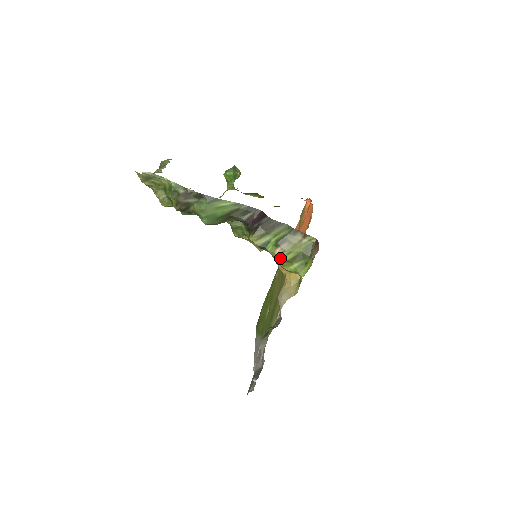
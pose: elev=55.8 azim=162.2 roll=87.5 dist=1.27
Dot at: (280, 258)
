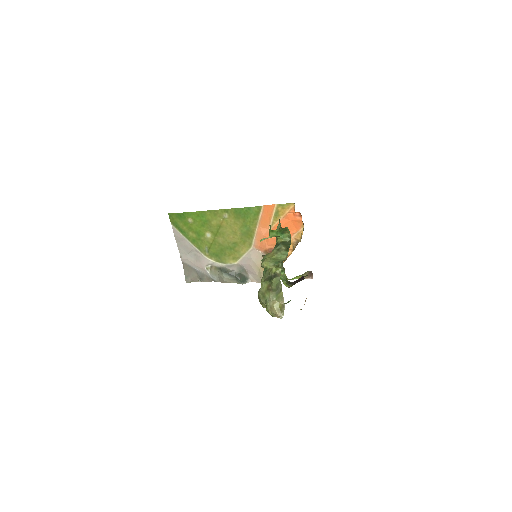
Dot at: occluded
